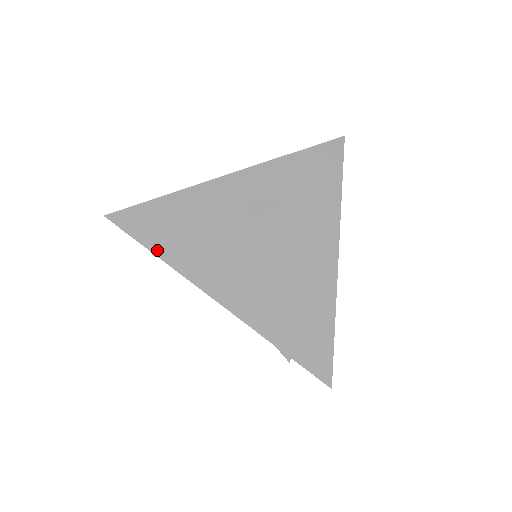
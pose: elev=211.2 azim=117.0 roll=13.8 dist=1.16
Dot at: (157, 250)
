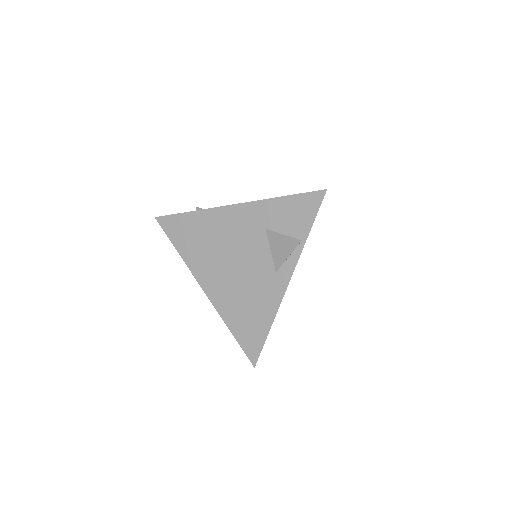
Dot at: (191, 213)
